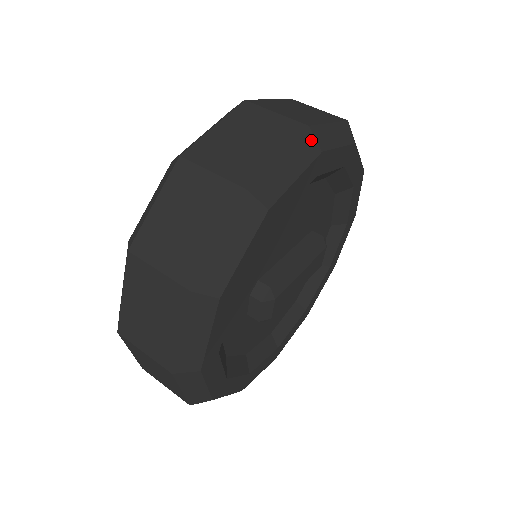
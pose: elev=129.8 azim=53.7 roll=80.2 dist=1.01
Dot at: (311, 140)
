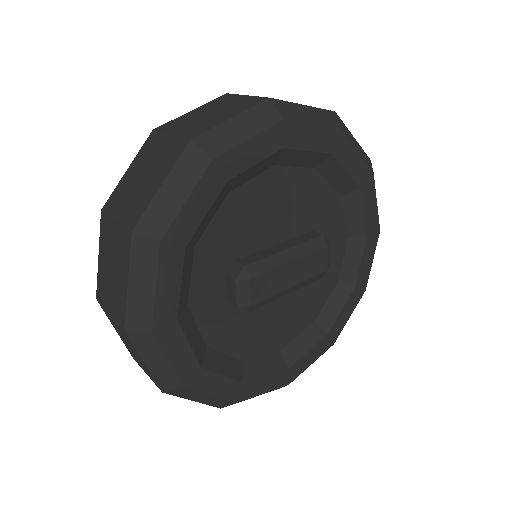
Dot at: (271, 109)
